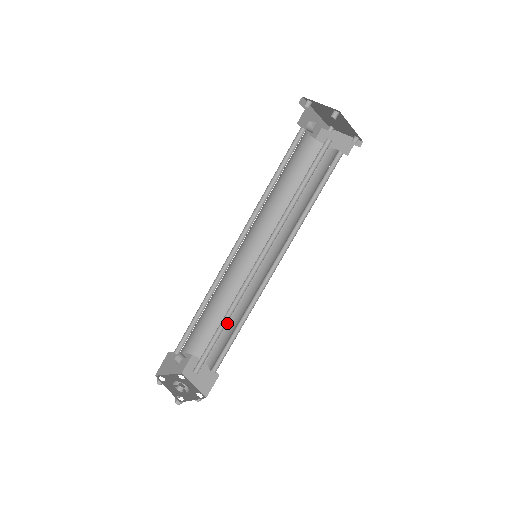
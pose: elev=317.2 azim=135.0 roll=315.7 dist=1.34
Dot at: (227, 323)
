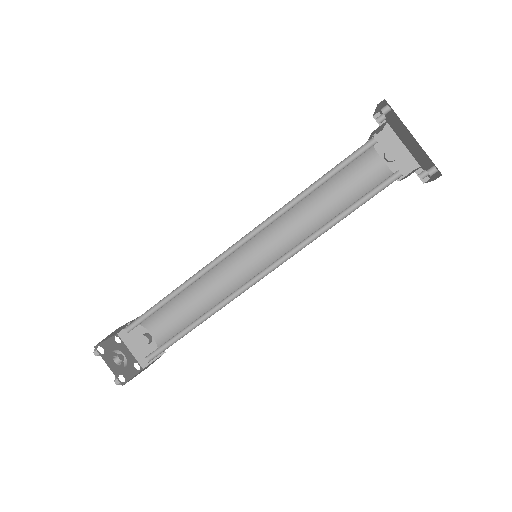
Dot at: occluded
